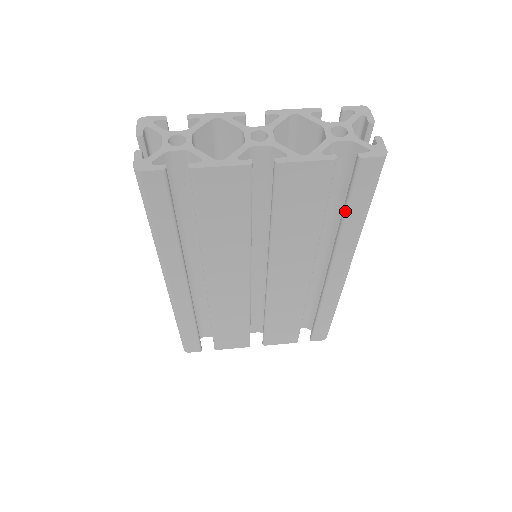
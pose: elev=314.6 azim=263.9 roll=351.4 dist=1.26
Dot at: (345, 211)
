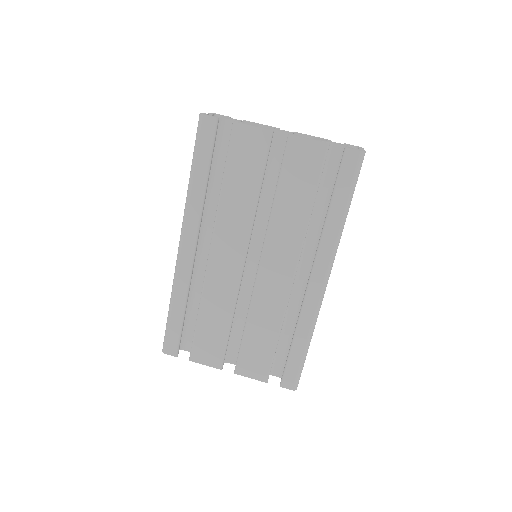
Dot at: (331, 201)
